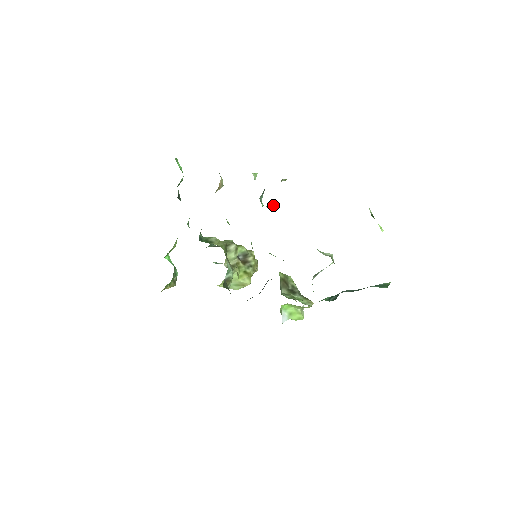
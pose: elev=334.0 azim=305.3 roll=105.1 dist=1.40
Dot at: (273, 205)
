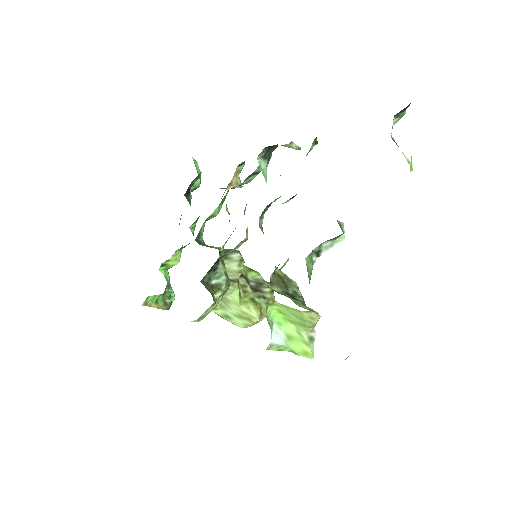
Dot at: occluded
